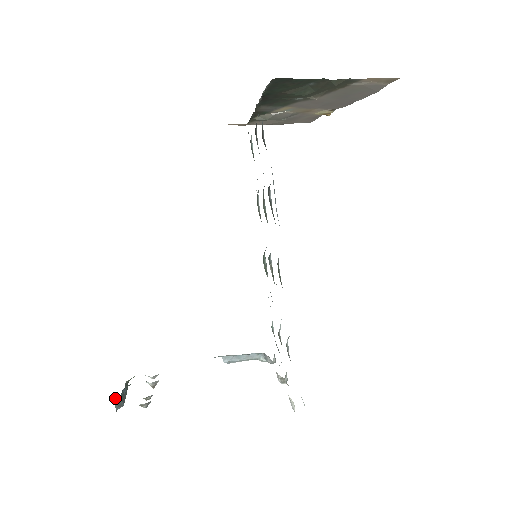
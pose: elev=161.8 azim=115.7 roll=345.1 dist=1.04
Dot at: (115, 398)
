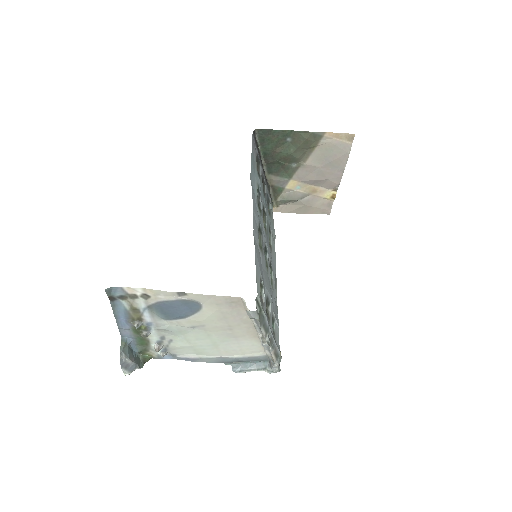
Dot at: (122, 339)
